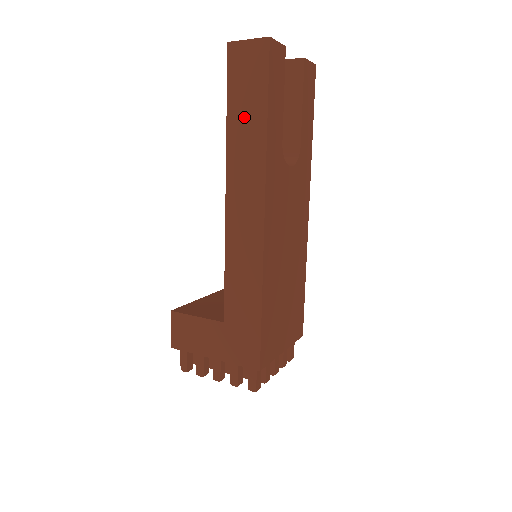
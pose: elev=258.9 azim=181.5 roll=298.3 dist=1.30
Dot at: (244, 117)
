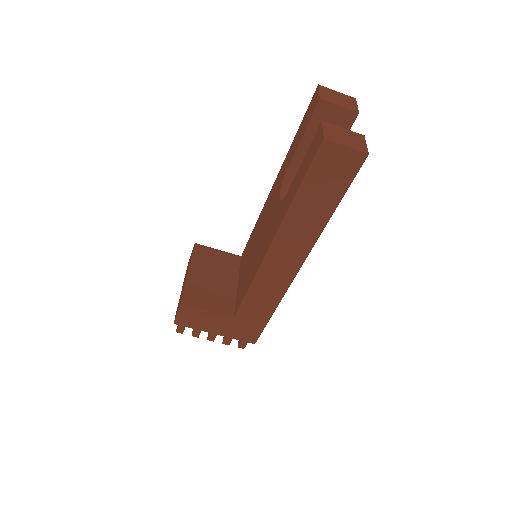
Dot at: (313, 203)
